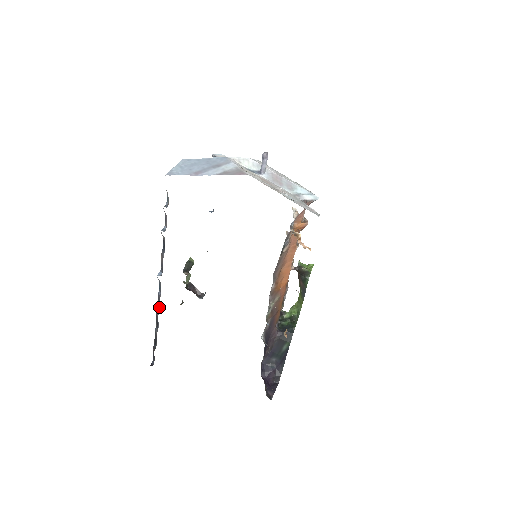
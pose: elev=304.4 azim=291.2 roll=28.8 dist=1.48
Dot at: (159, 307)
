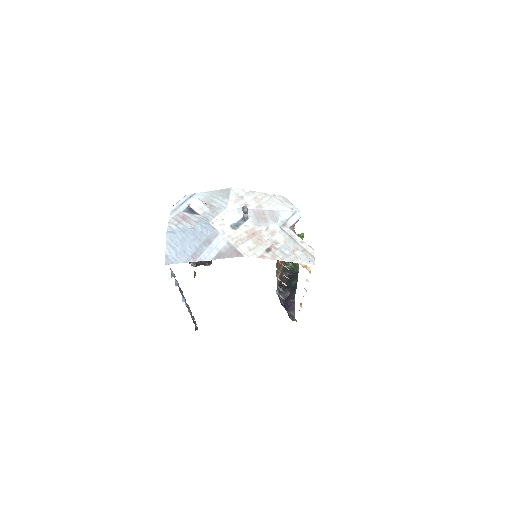
Dot at: occluded
